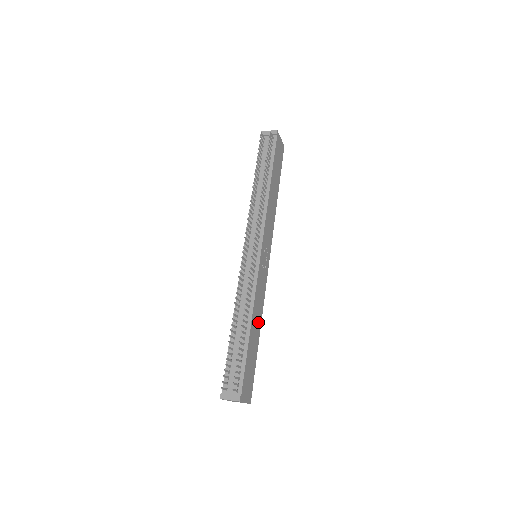
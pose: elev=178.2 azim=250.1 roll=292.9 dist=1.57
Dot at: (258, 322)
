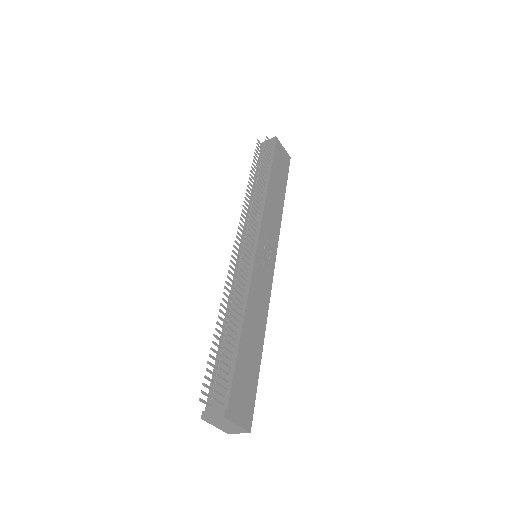
Dot at: (259, 327)
